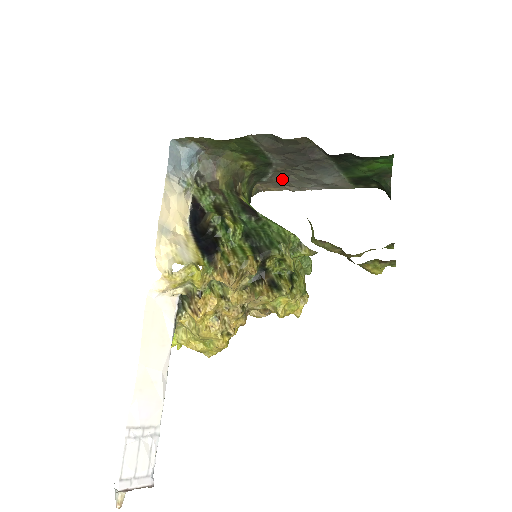
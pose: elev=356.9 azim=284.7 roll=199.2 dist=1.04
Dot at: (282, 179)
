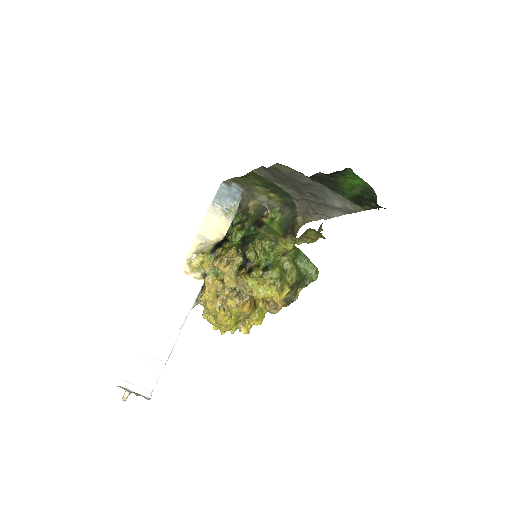
Dot at: (309, 208)
